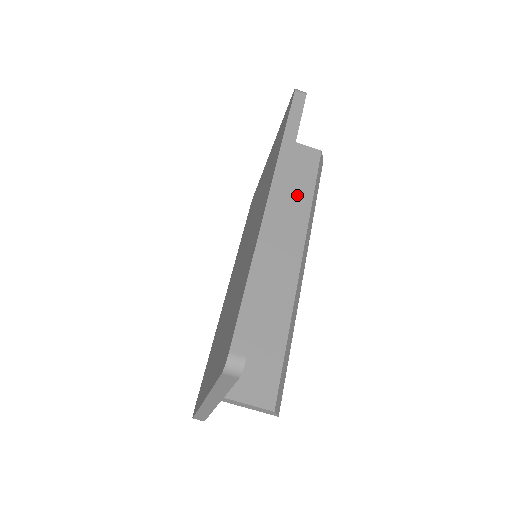
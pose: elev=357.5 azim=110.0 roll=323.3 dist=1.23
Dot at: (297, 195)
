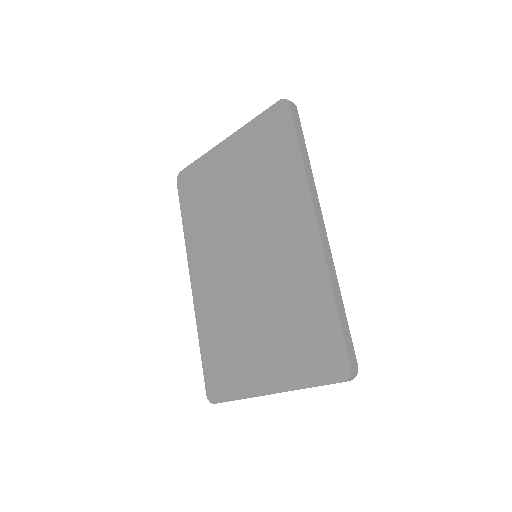
Dot at: occluded
